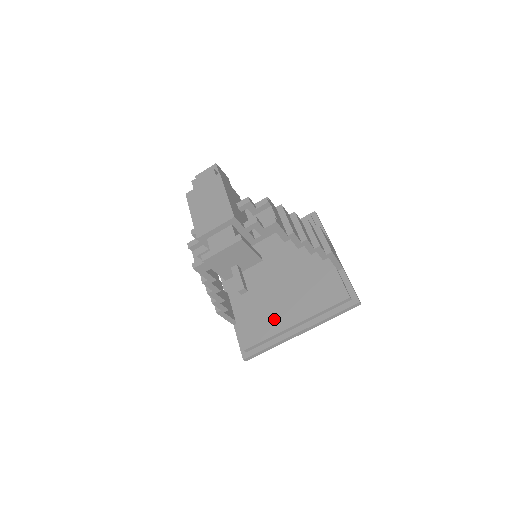
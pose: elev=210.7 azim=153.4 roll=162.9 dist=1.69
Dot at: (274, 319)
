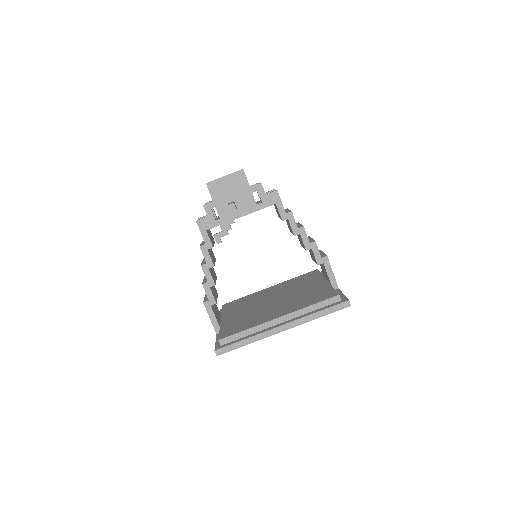
Dot at: (259, 319)
